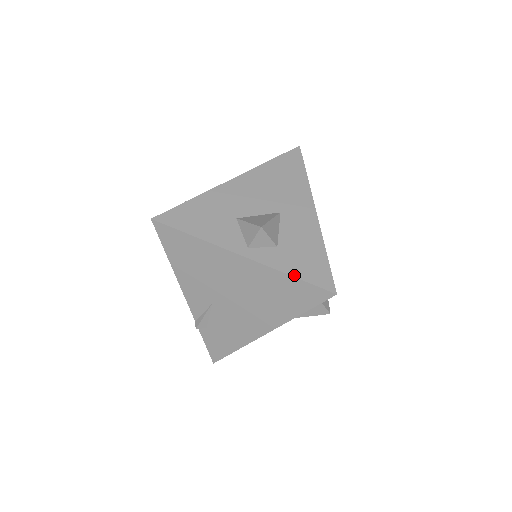
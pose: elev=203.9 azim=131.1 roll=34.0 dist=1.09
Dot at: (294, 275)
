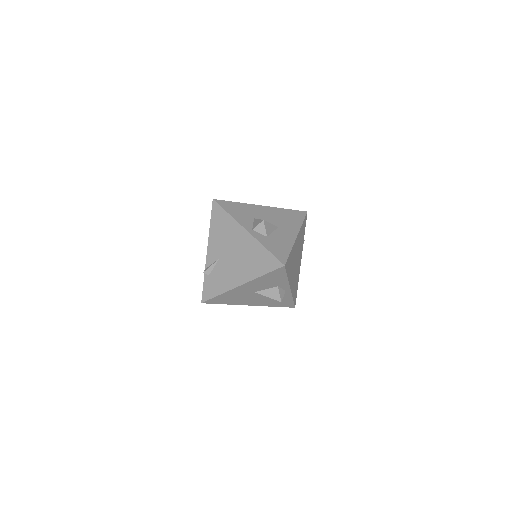
Dot at: (268, 249)
